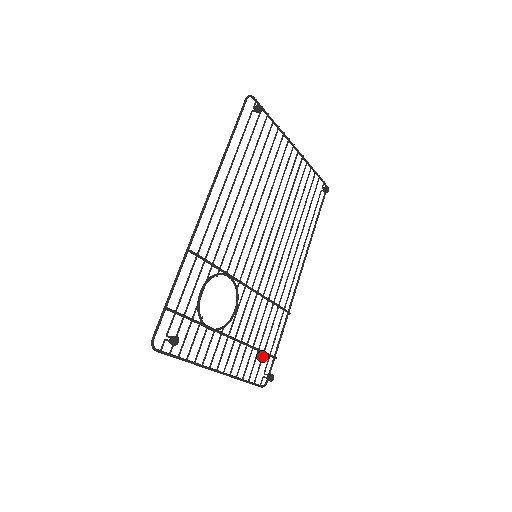
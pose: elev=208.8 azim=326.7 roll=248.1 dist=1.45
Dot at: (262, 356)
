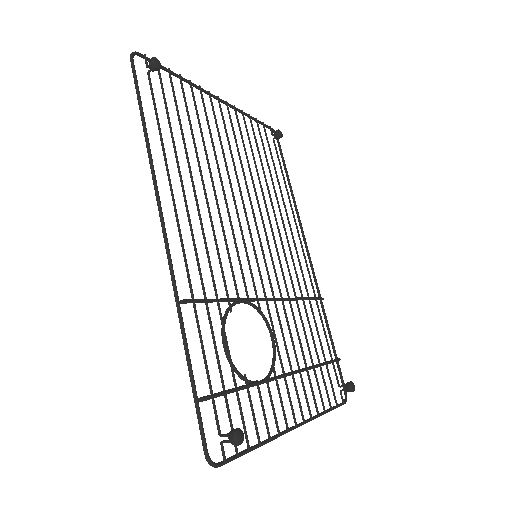
Dot at: (326, 368)
